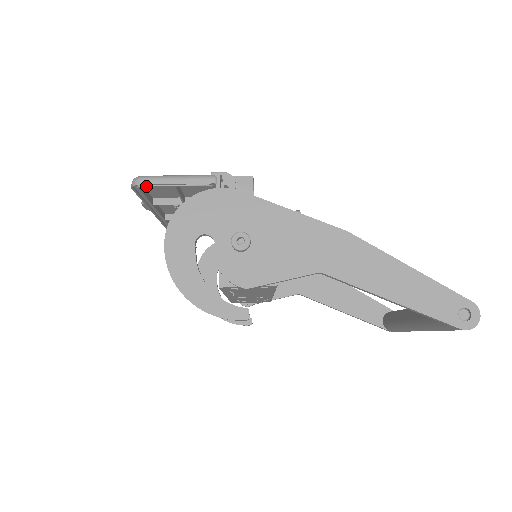
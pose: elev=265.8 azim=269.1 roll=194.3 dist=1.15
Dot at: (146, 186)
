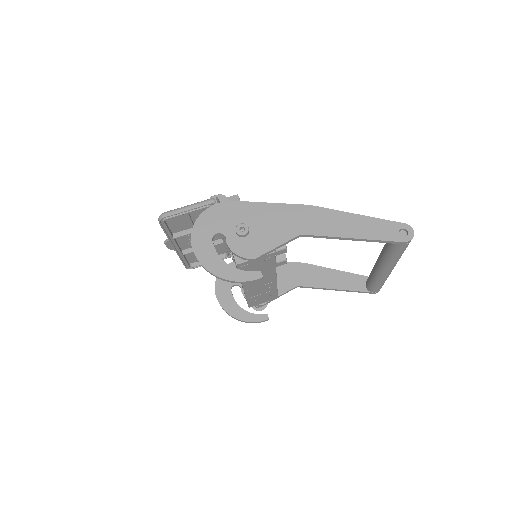
Dot at: (169, 218)
